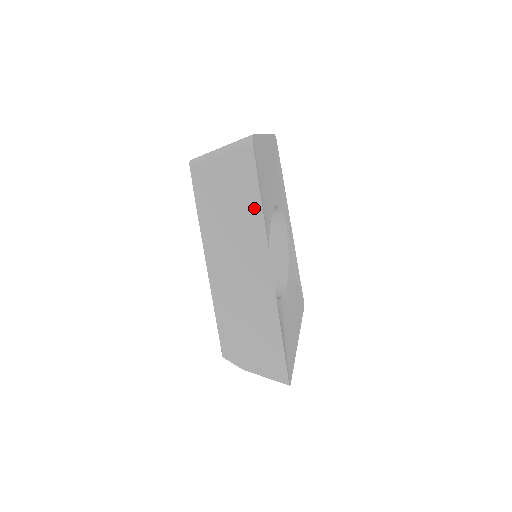
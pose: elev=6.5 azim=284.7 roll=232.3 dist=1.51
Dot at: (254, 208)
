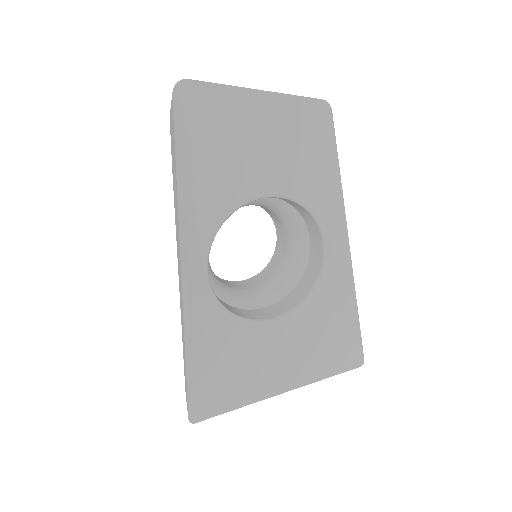
Dot at: occluded
